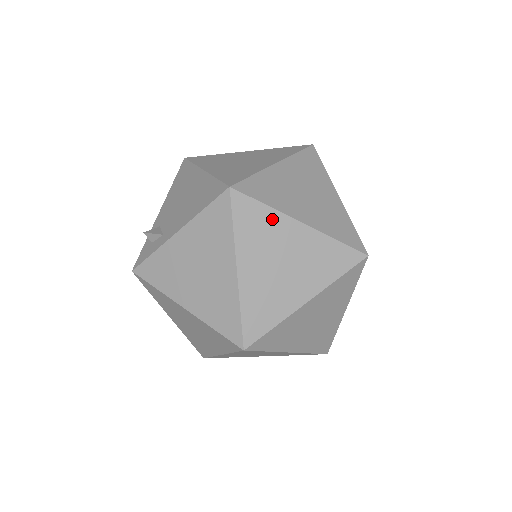
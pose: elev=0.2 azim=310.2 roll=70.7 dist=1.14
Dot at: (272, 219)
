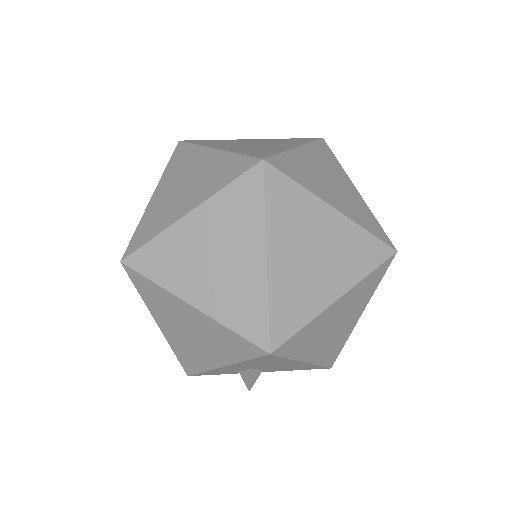
Dot at: (194, 153)
